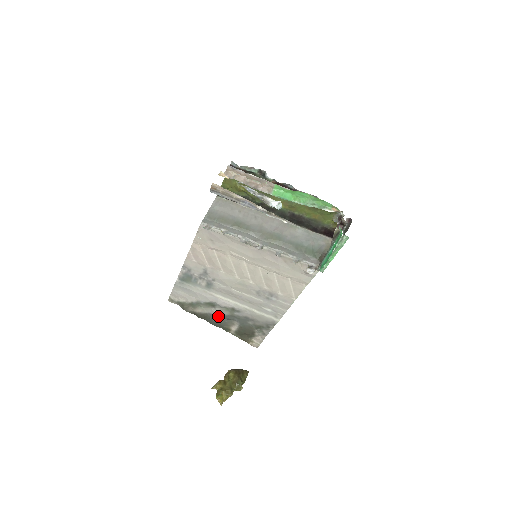
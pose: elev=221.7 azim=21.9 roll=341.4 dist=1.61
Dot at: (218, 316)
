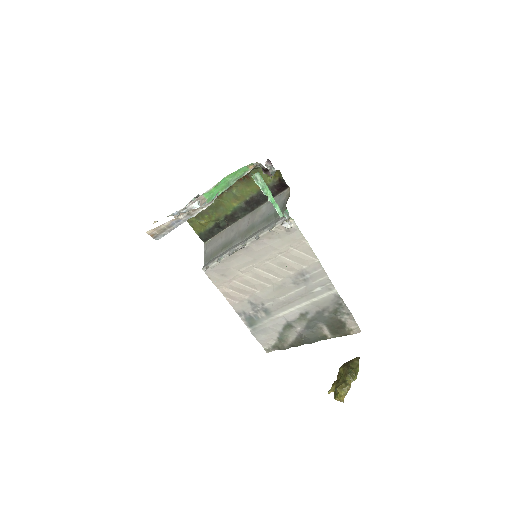
Dot at: (304, 332)
